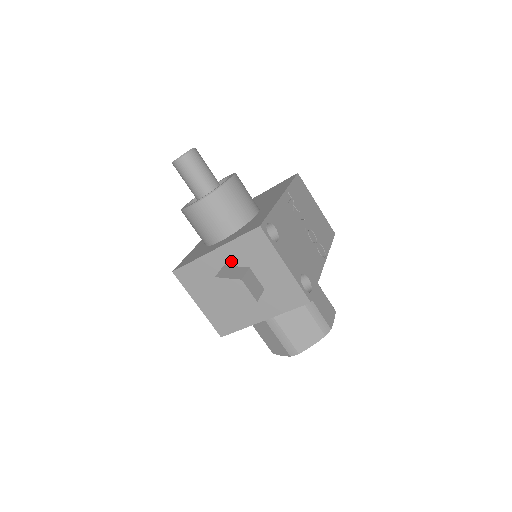
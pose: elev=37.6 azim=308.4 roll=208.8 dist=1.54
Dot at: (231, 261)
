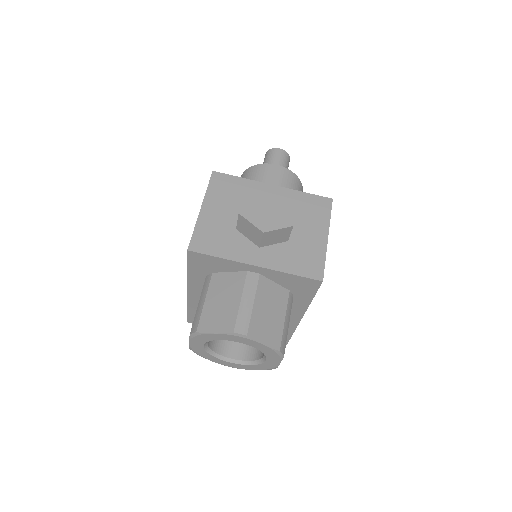
Dot at: occluded
